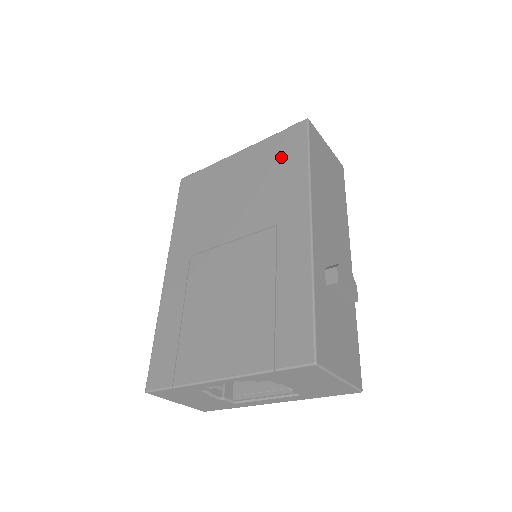
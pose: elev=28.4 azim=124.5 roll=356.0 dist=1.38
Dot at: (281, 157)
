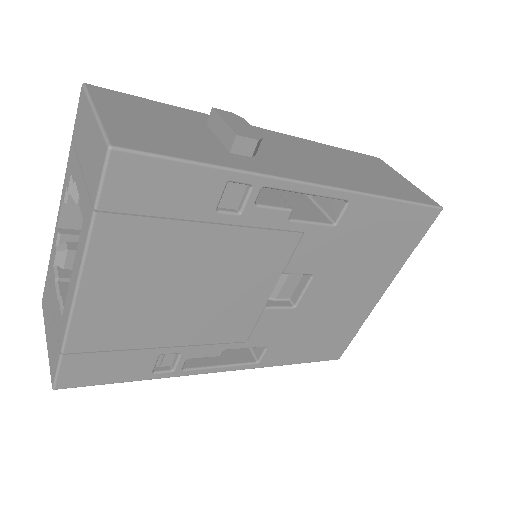
Dot at: occluded
